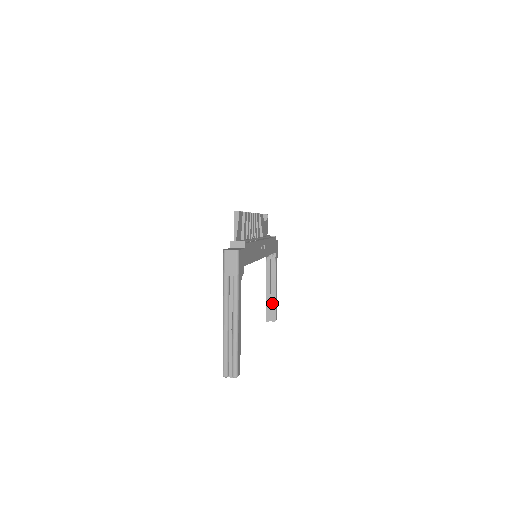
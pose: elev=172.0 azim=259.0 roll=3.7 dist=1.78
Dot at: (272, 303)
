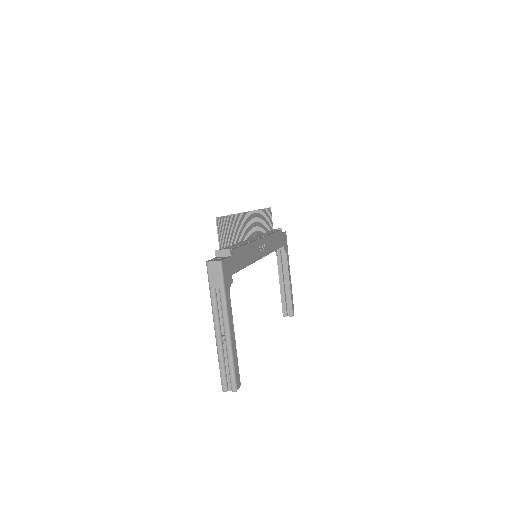
Dot at: (287, 298)
